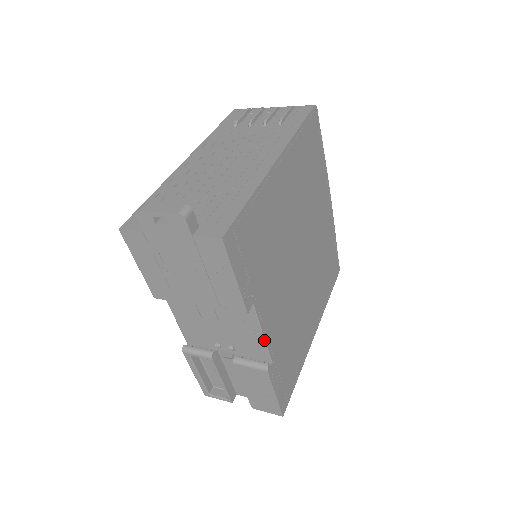
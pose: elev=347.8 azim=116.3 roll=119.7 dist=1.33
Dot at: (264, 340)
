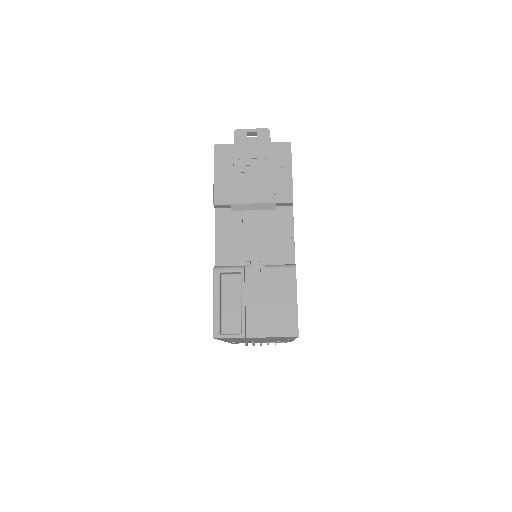
Dot at: (294, 243)
